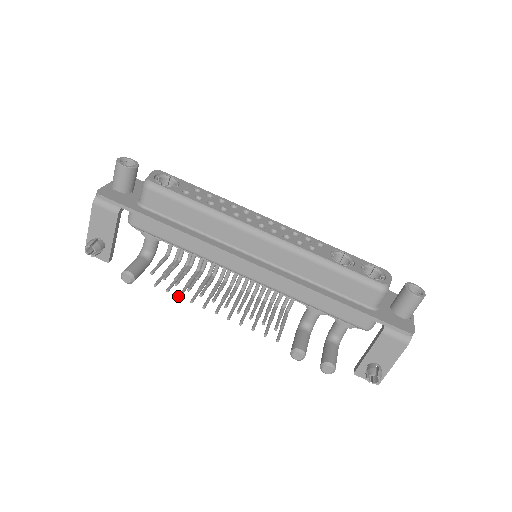
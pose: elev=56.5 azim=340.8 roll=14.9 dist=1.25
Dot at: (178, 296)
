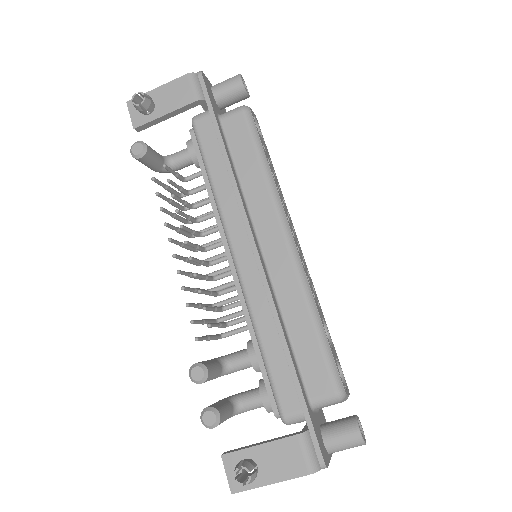
Dot at: (161, 207)
